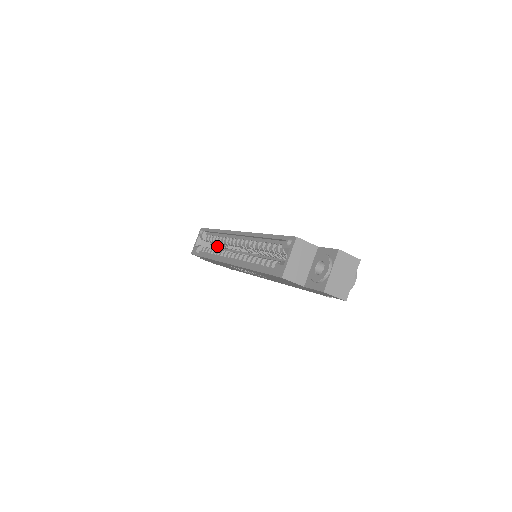
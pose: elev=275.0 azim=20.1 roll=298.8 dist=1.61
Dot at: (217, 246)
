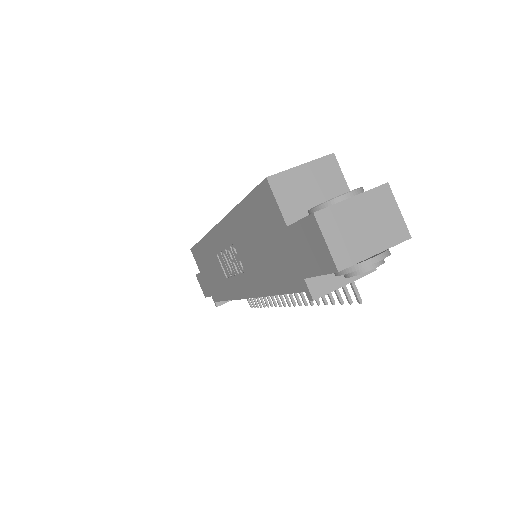
Dot at: occluded
